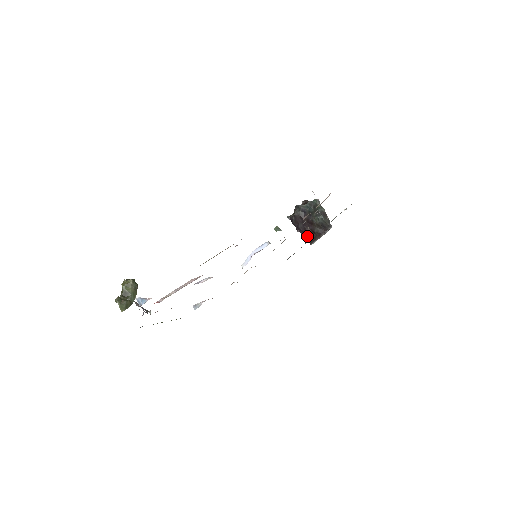
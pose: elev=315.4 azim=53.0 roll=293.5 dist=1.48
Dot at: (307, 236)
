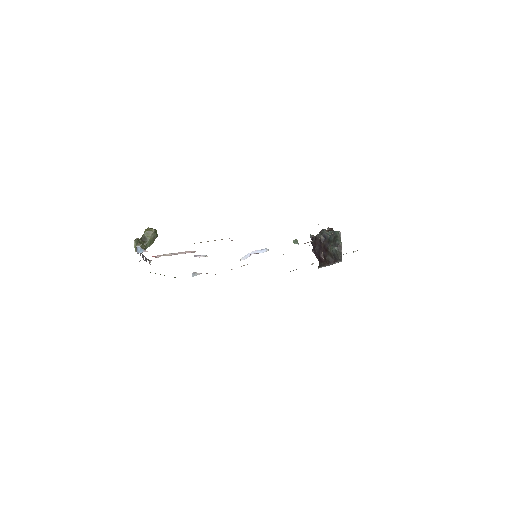
Dot at: (319, 259)
